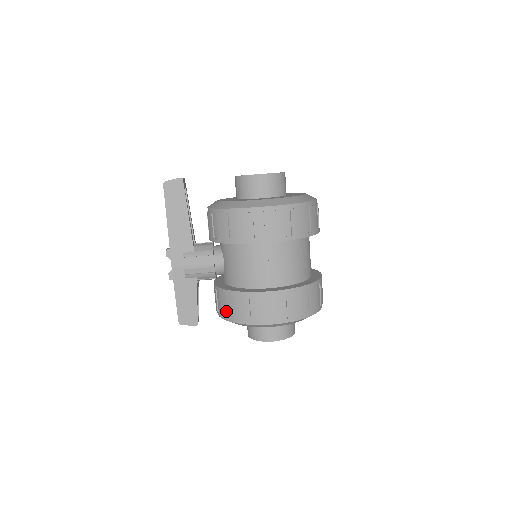
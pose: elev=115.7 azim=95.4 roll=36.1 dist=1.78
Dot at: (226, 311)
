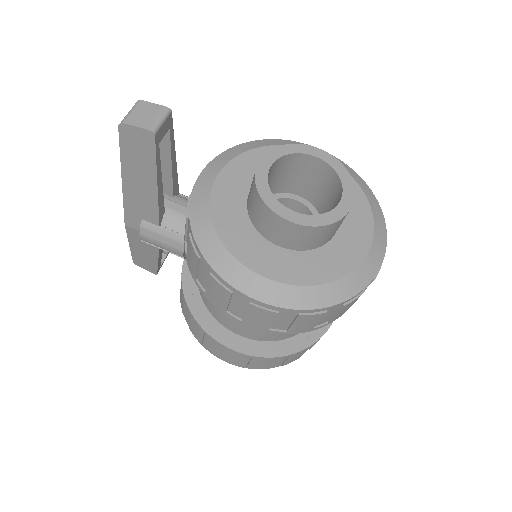
Dot at: (182, 307)
